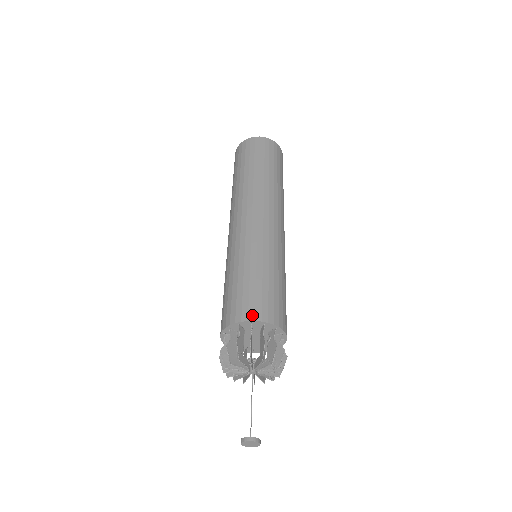
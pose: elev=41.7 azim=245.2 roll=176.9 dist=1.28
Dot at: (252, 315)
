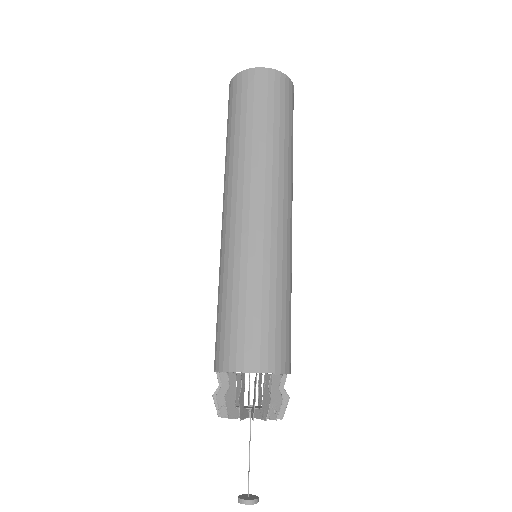
Dot at: (226, 364)
